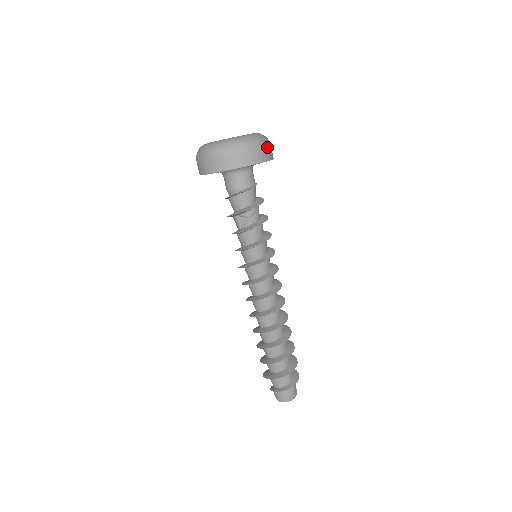
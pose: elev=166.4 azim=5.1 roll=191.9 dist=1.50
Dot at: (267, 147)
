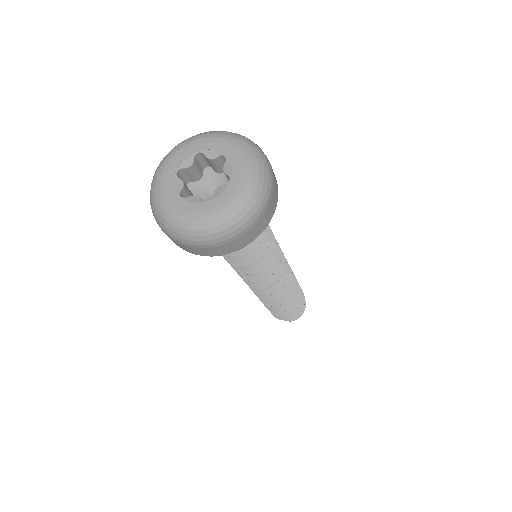
Dot at: (269, 202)
